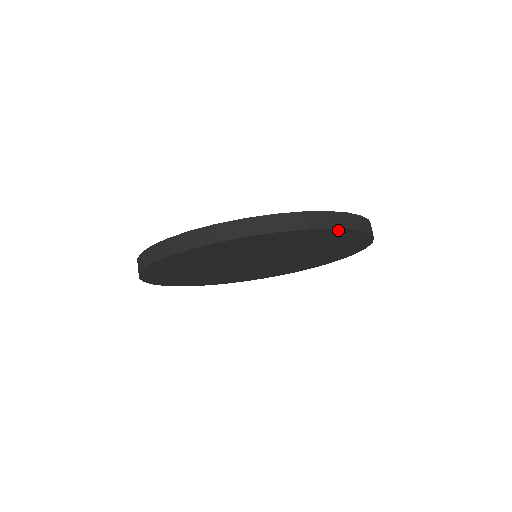
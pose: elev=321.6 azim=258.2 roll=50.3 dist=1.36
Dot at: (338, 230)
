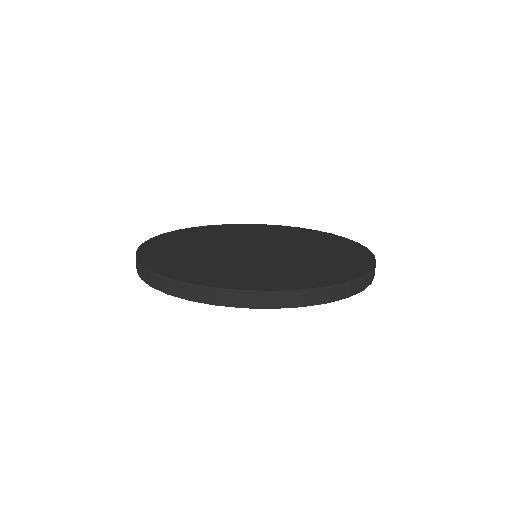
Dot at: (315, 302)
